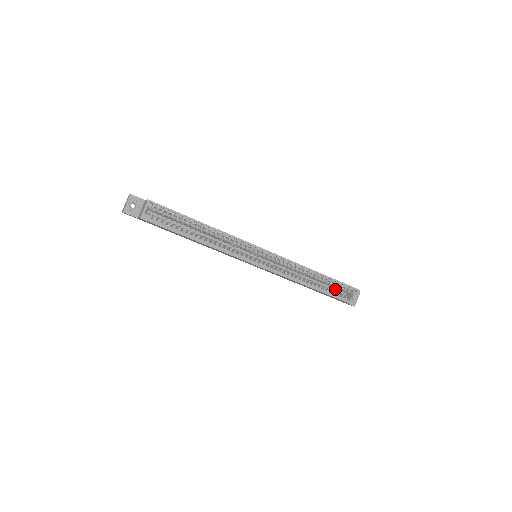
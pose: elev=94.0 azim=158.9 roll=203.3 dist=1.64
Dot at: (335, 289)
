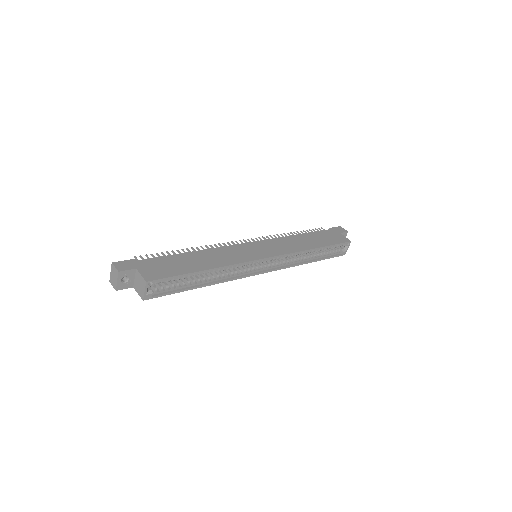
Dot at: occluded
